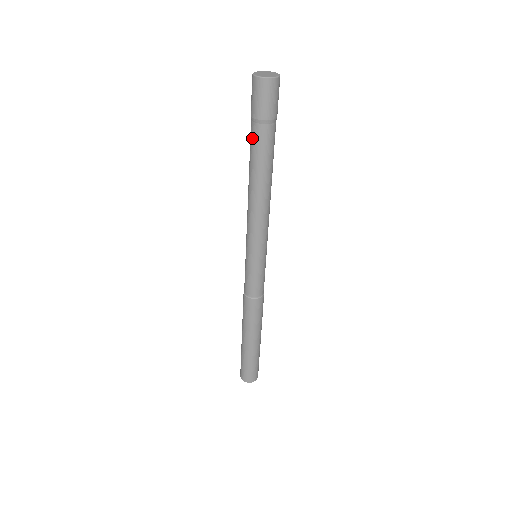
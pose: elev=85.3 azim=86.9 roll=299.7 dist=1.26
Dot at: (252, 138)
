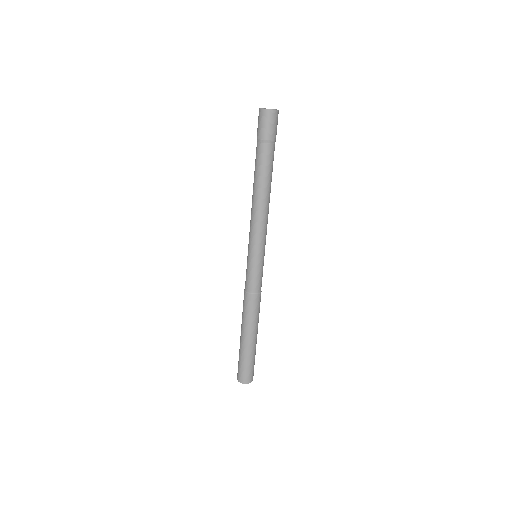
Dot at: (257, 154)
